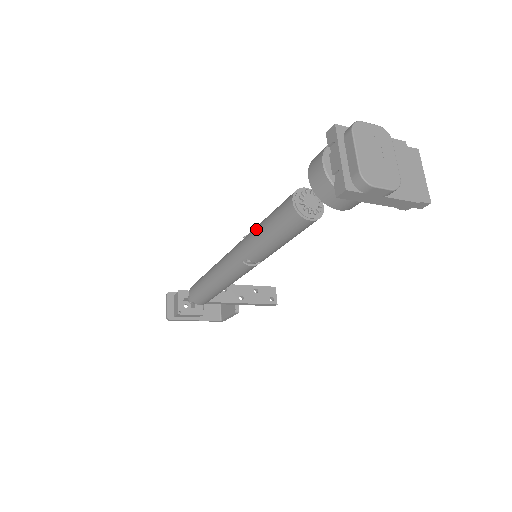
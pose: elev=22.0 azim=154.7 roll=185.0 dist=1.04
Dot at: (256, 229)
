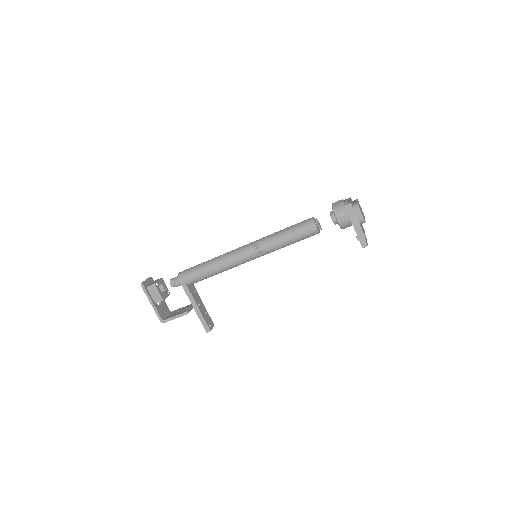
Dot at: (278, 231)
